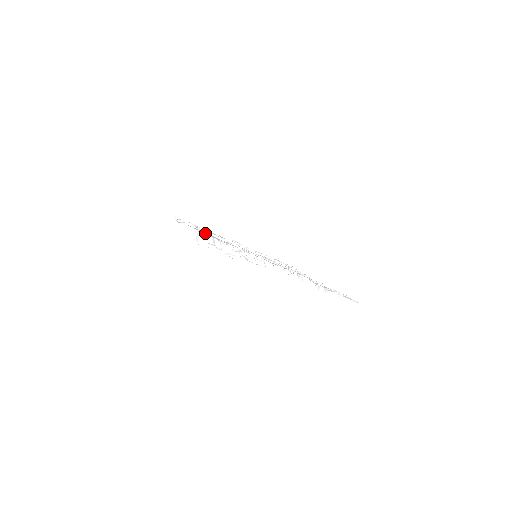
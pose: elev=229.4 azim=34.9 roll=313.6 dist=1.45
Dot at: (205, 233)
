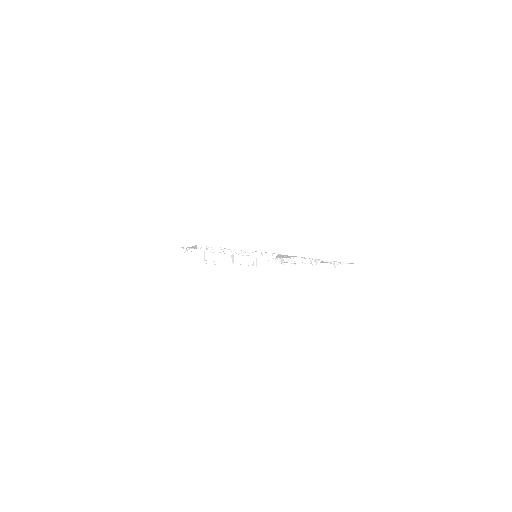
Dot at: occluded
